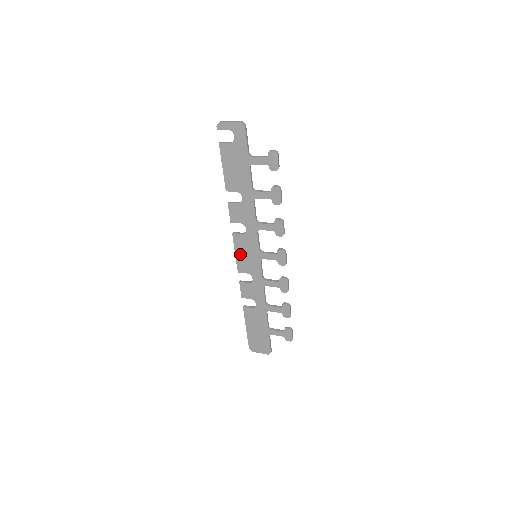
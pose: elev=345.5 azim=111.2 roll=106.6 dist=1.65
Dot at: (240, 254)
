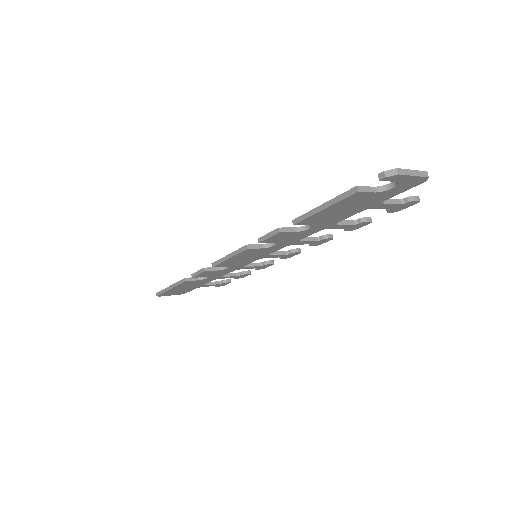
Dot at: (236, 258)
